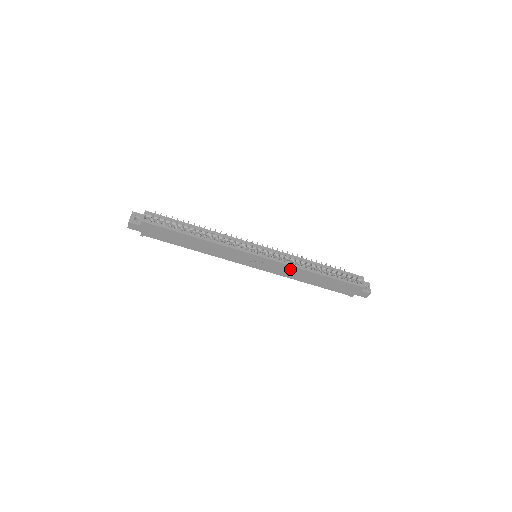
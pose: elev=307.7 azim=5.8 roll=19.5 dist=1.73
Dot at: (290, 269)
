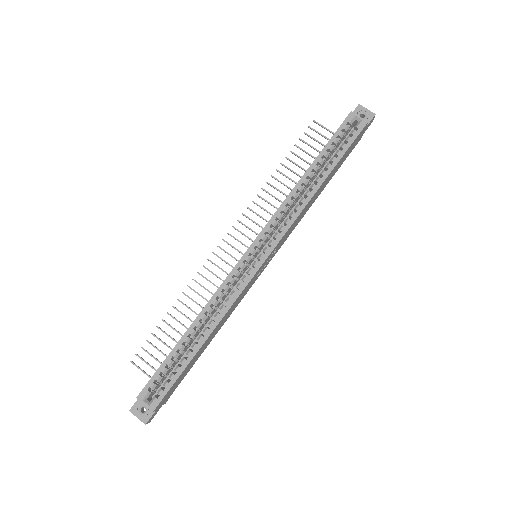
Dot at: (297, 219)
